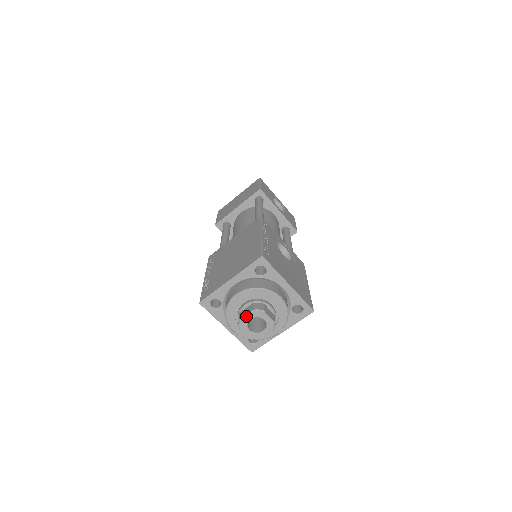
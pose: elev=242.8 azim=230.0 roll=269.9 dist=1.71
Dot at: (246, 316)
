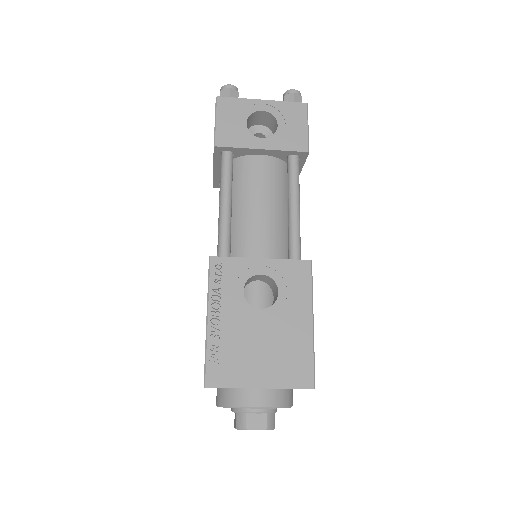
Dot at: occluded
